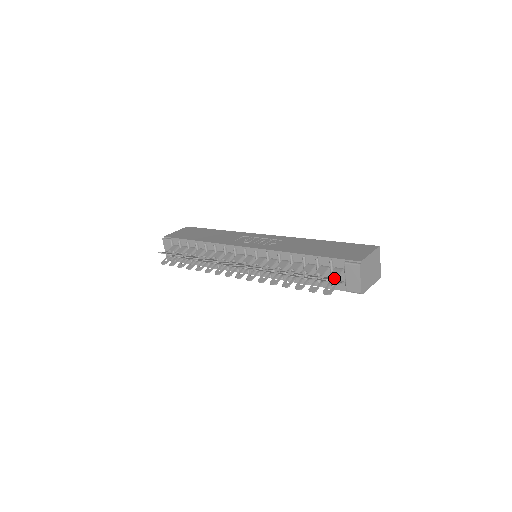
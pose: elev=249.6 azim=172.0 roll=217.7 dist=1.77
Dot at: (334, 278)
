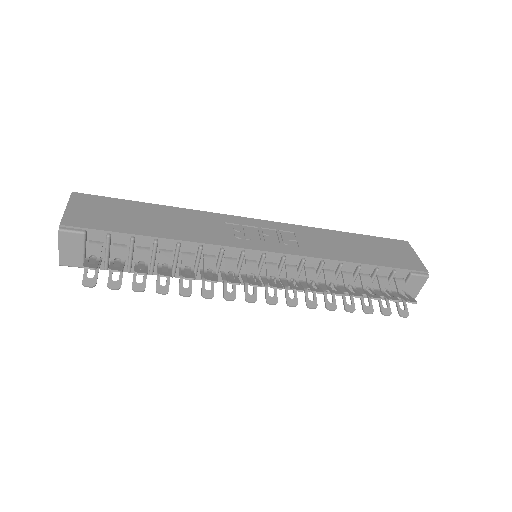
Dot at: occluded
